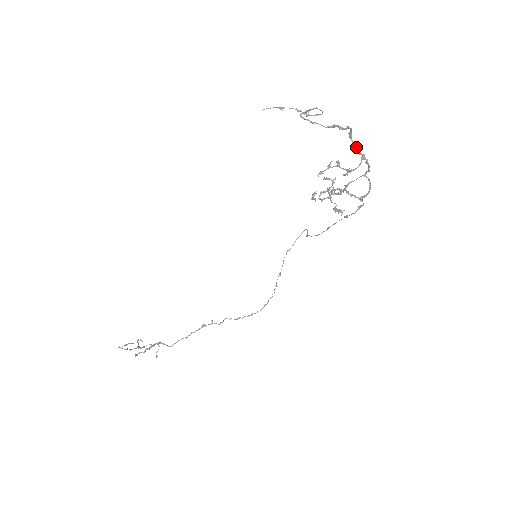
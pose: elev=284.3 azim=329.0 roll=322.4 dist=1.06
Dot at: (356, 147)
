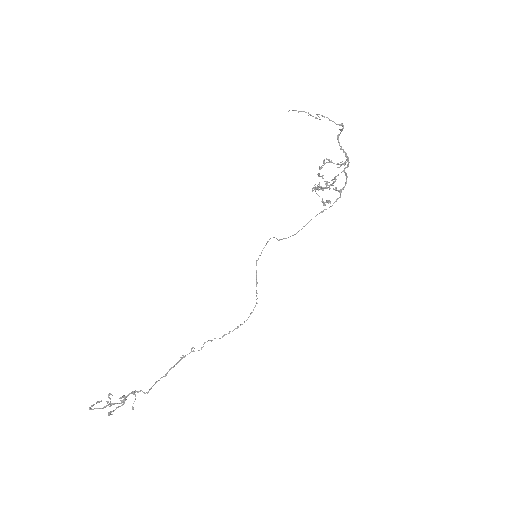
Dot at: (341, 147)
